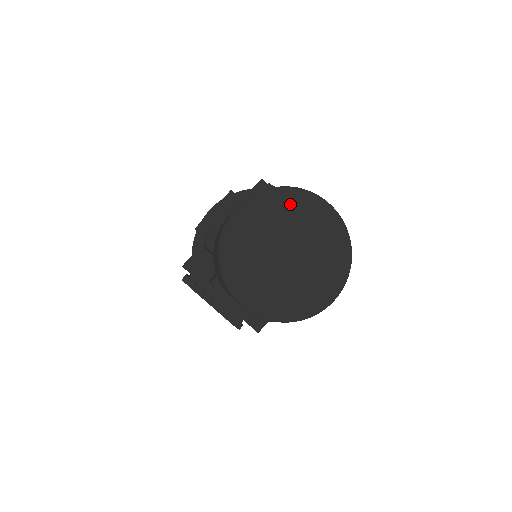
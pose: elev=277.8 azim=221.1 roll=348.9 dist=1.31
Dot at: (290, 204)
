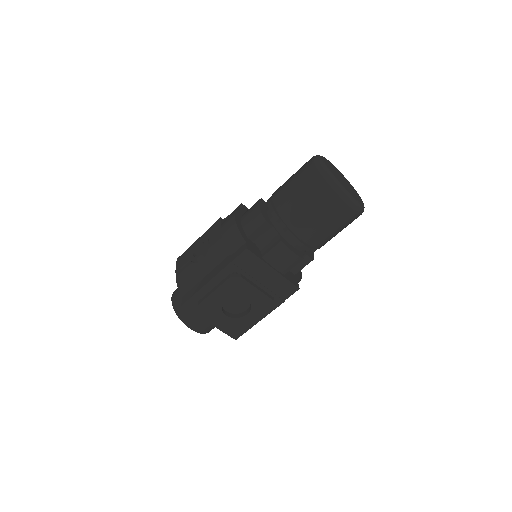
Dot at: (328, 161)
